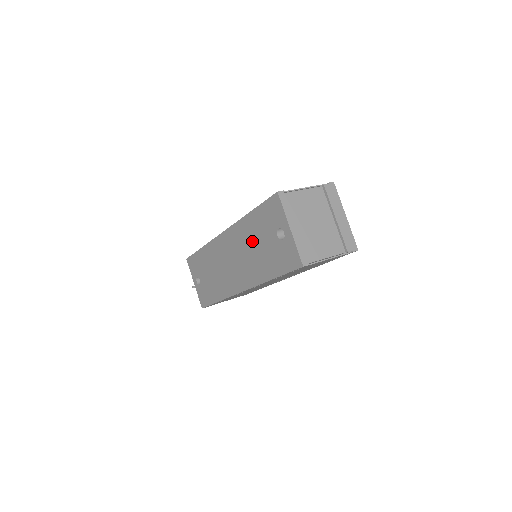
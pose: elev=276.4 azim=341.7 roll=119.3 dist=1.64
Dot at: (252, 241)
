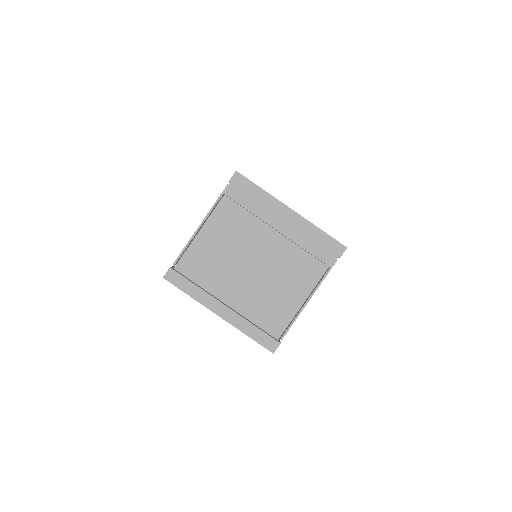
Dot at: occluded
